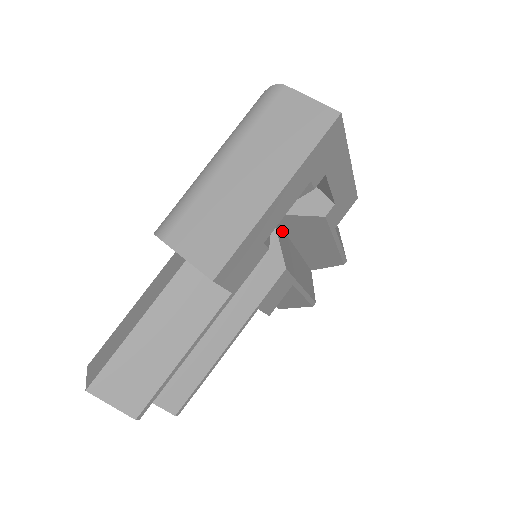
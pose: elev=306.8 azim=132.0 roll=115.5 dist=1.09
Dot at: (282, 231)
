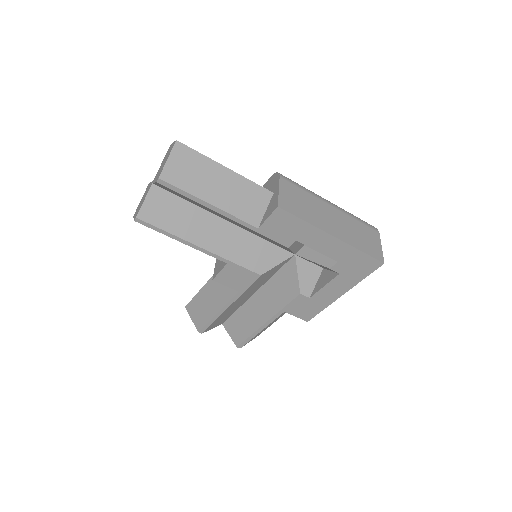
Dot at: (278, 269)
